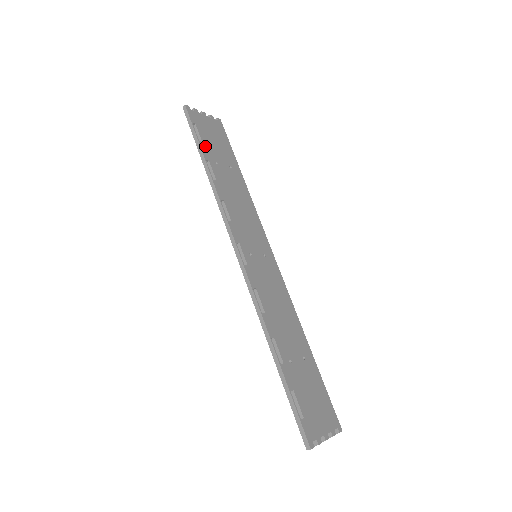
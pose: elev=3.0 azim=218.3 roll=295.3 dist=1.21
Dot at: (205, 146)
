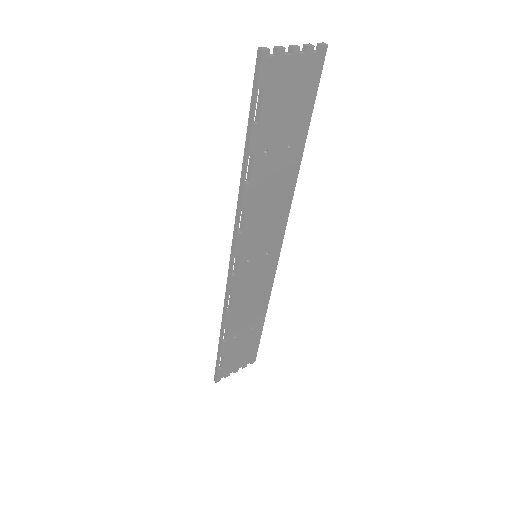
Dot at: (260, 129)
